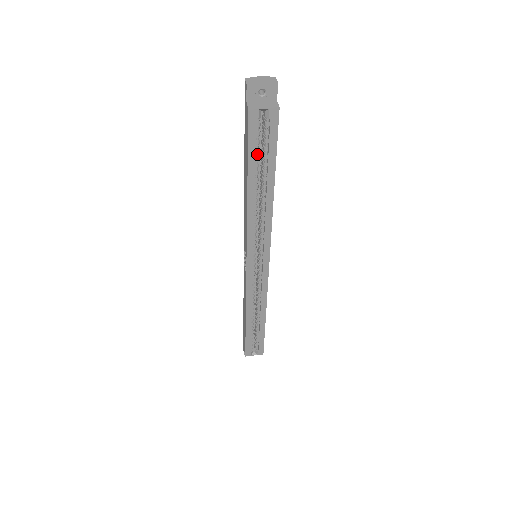
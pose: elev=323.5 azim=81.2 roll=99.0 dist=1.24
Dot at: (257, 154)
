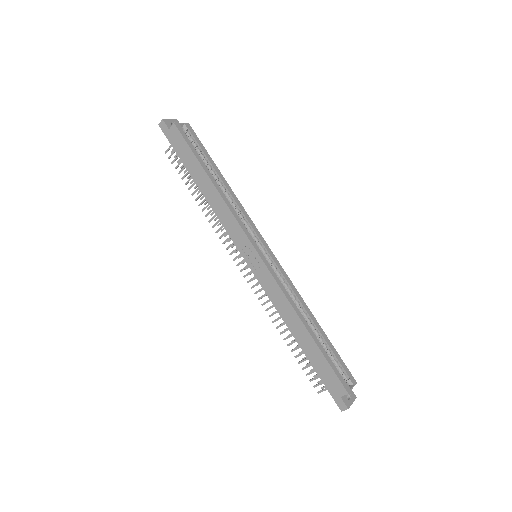
Dot at: (197, 154)
